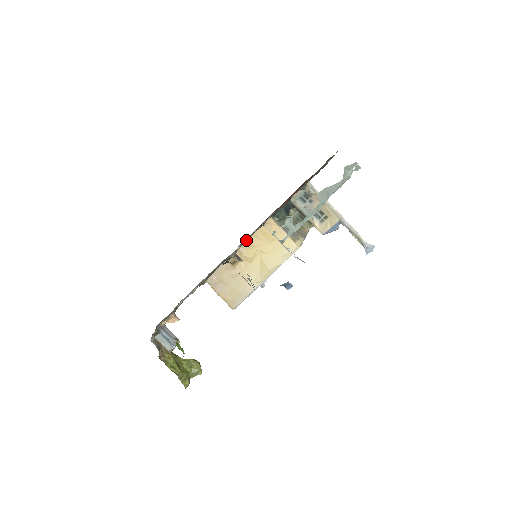
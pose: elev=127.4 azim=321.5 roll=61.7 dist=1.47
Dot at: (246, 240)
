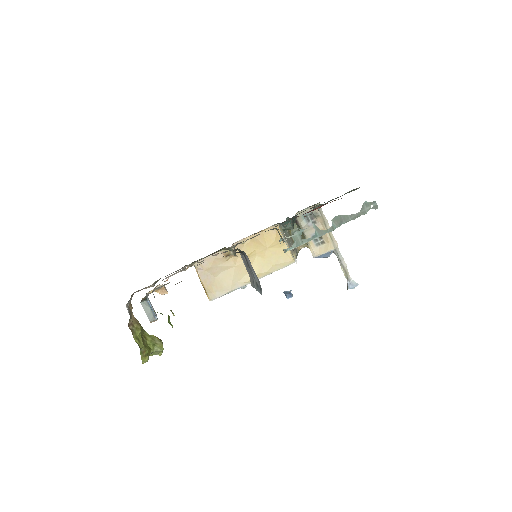
Dot at: (252, 237)
